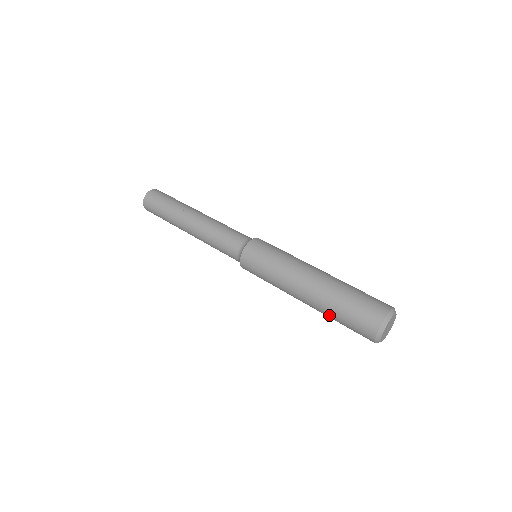
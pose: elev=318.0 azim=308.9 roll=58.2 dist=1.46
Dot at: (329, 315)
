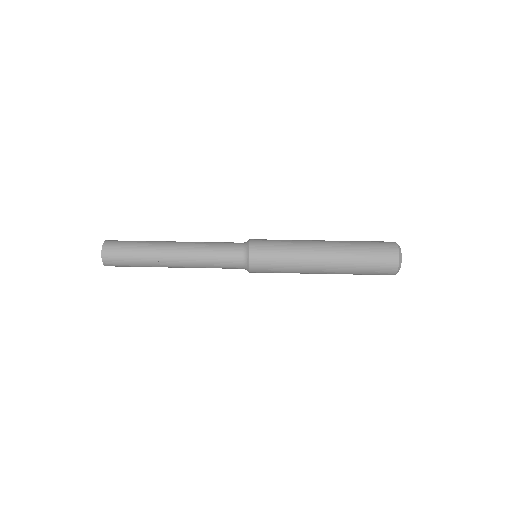
Dot at: (352, 268)
